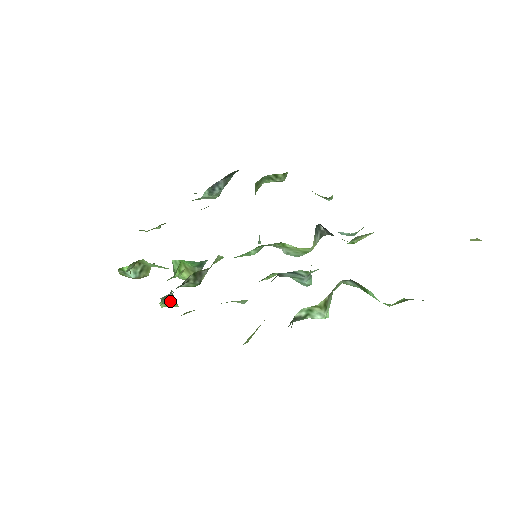
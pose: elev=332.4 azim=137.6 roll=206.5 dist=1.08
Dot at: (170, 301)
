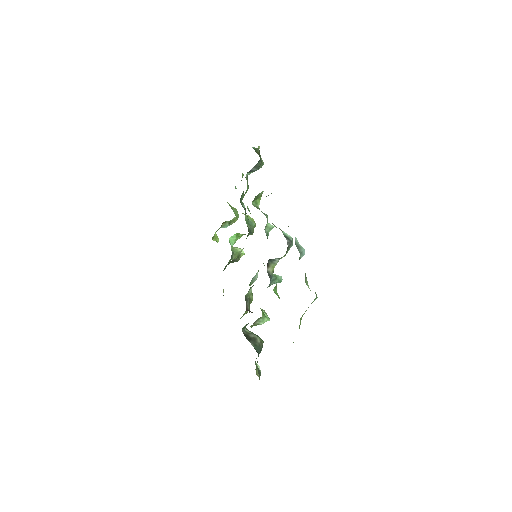
Dot at: (235, 258)
